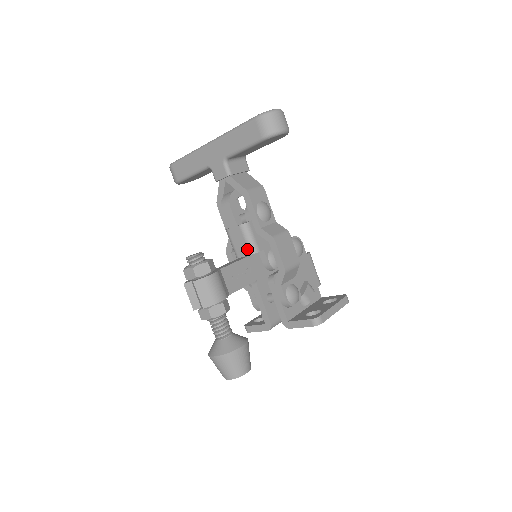
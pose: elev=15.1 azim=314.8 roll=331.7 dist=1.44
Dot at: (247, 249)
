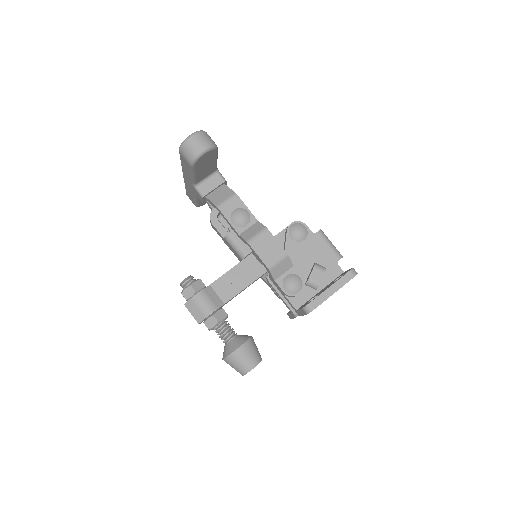
Dot at: (238, 256)
